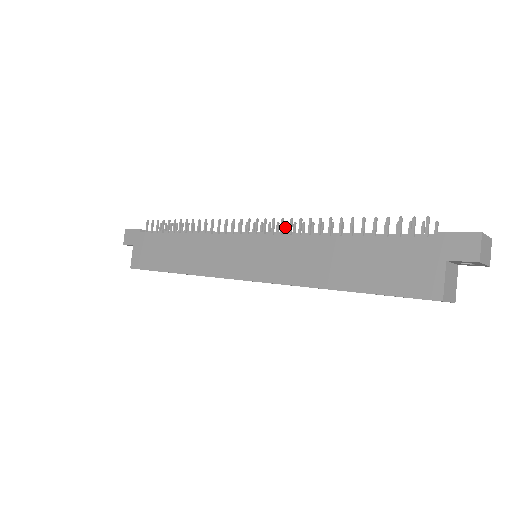
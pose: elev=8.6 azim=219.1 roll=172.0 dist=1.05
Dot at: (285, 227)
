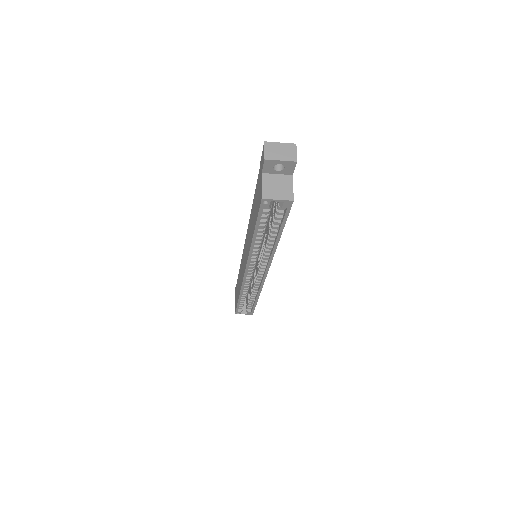
Dot at: occluded
